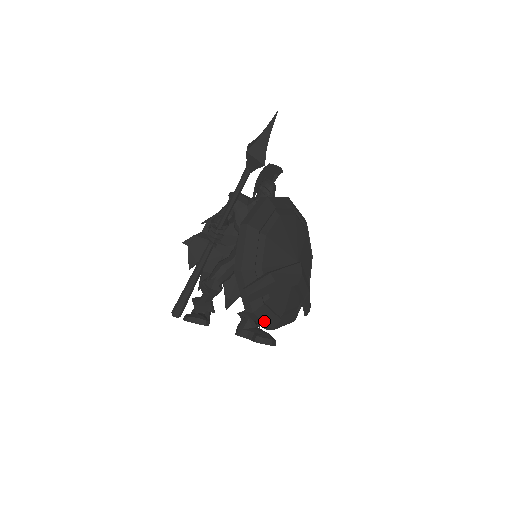
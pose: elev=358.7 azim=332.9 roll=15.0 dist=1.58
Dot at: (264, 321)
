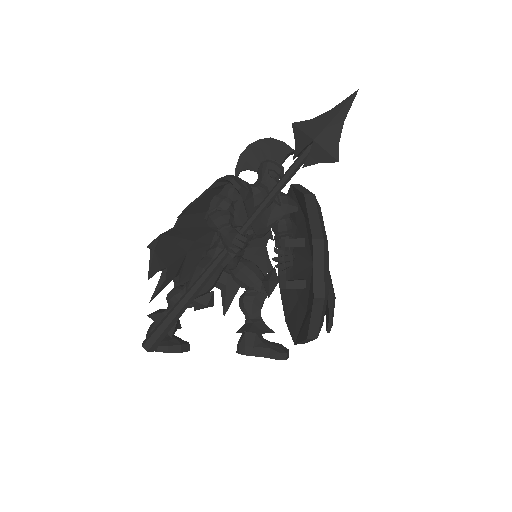
Dot at: occluded
